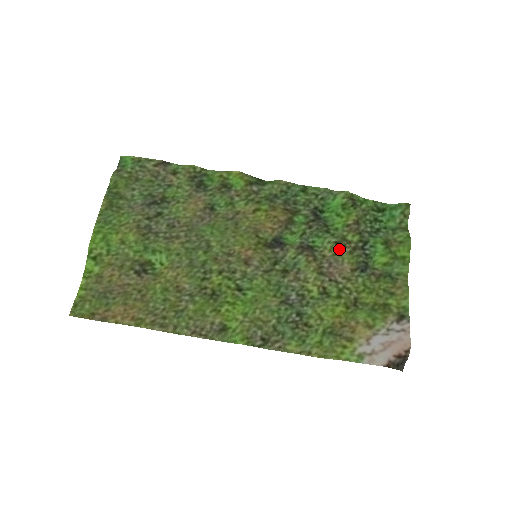
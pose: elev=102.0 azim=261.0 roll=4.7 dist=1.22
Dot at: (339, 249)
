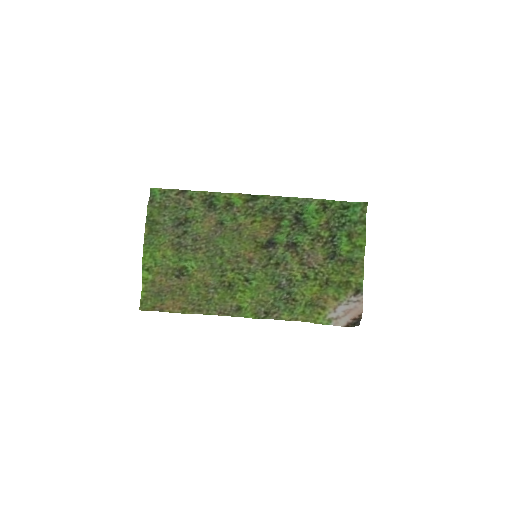
Dot at: (314, 244)
